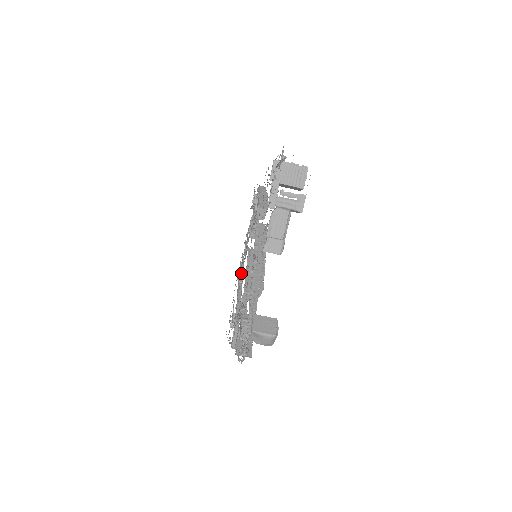
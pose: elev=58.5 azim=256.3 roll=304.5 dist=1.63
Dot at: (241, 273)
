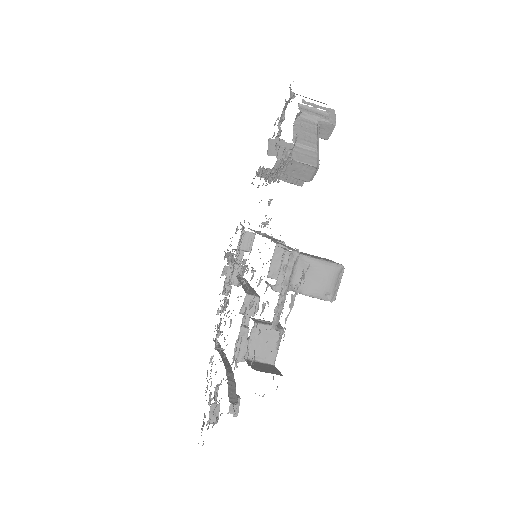
Dot at: (217, 345)
